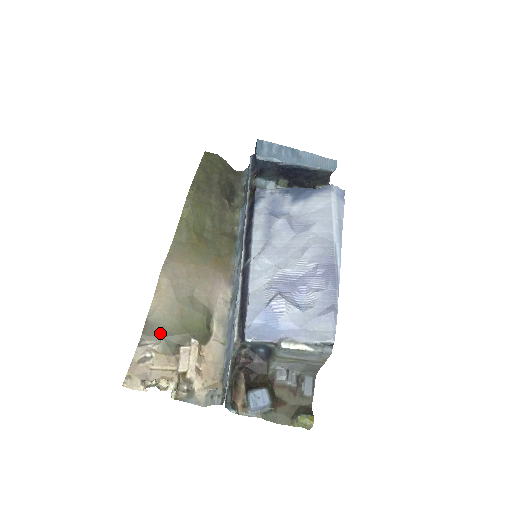
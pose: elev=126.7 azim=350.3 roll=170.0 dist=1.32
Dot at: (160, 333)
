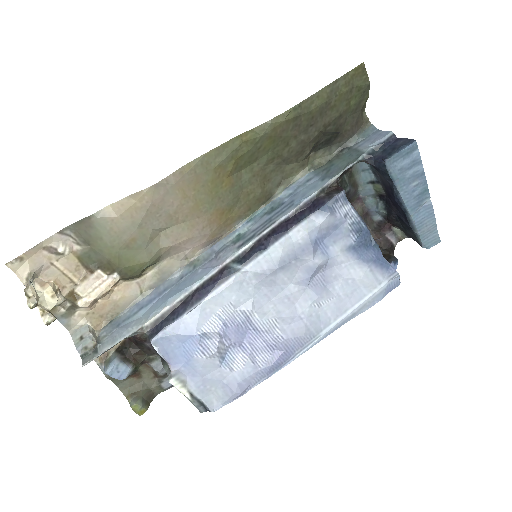
Dot at: (91, 241)
